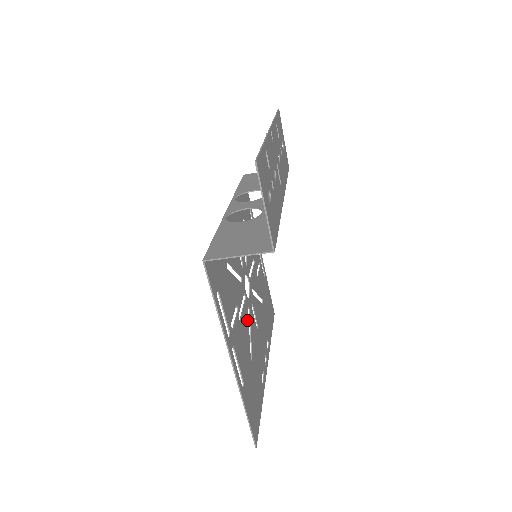
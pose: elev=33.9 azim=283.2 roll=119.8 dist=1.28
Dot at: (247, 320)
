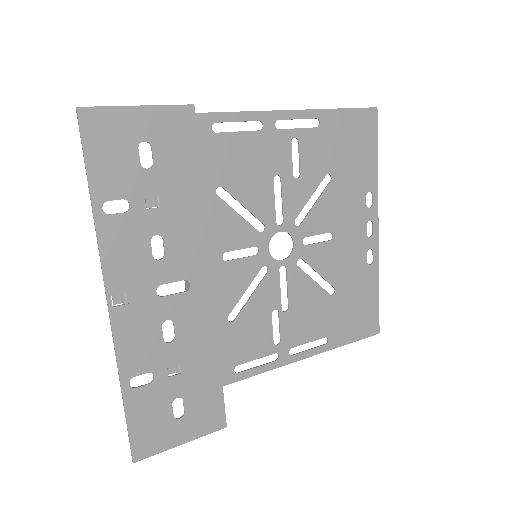
Dot at: (302, 278)
